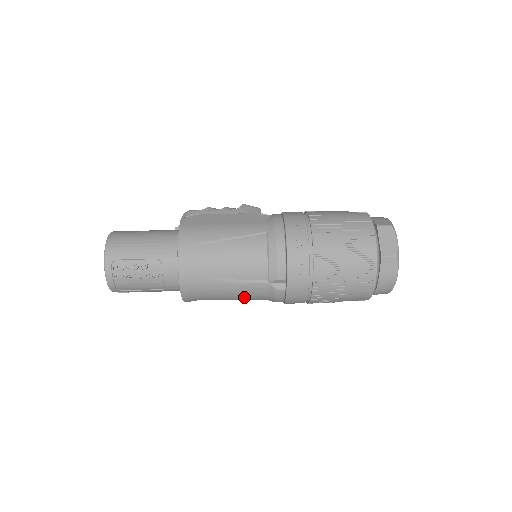
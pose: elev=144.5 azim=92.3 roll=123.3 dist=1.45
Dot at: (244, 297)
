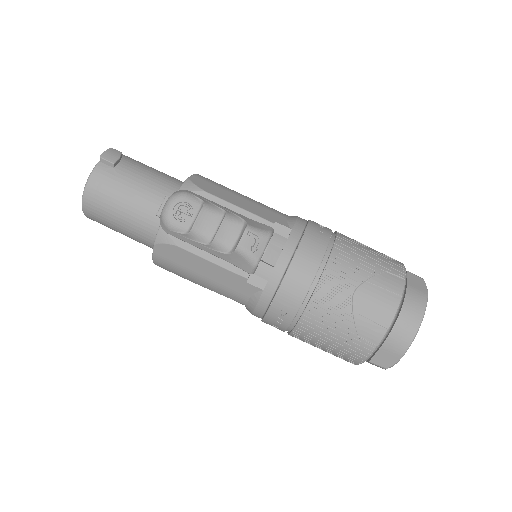
Dot at: occluded
